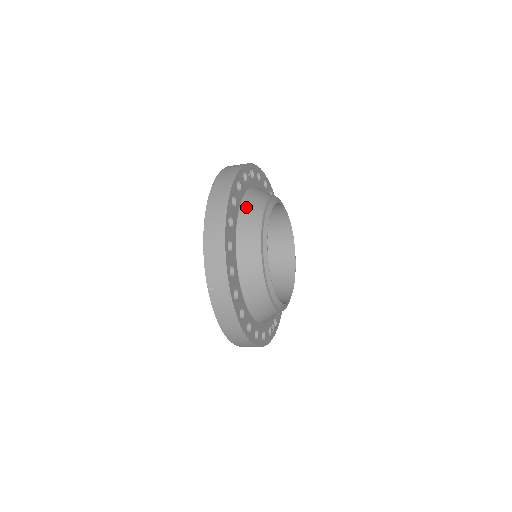
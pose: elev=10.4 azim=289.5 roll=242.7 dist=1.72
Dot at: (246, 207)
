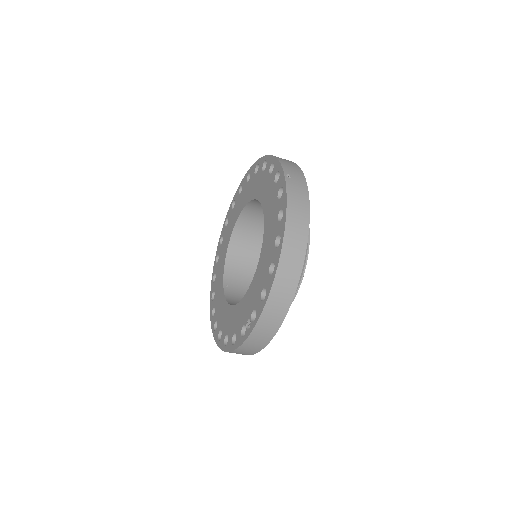
Dot at: occluded
